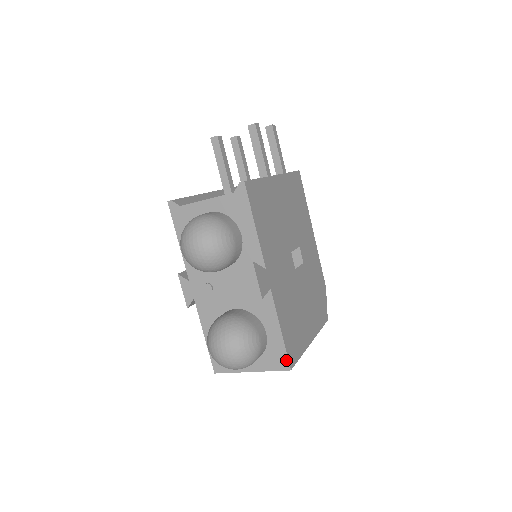
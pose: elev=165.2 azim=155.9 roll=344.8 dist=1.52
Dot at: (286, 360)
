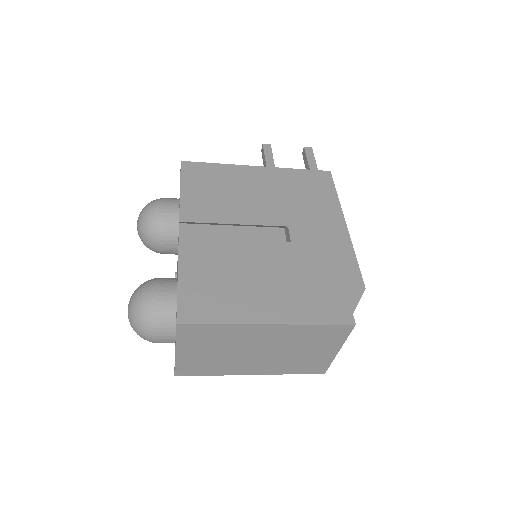
Dot at: (177, 313)
